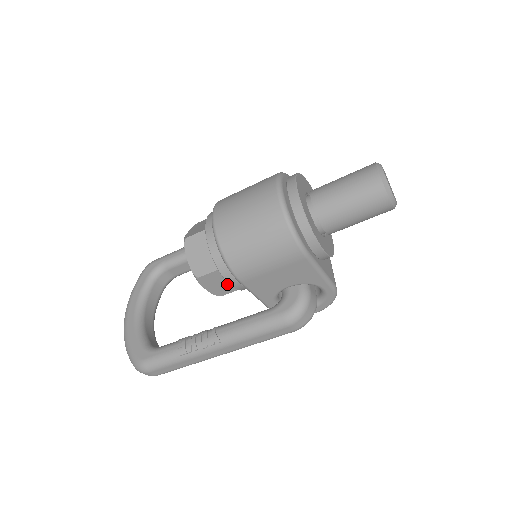
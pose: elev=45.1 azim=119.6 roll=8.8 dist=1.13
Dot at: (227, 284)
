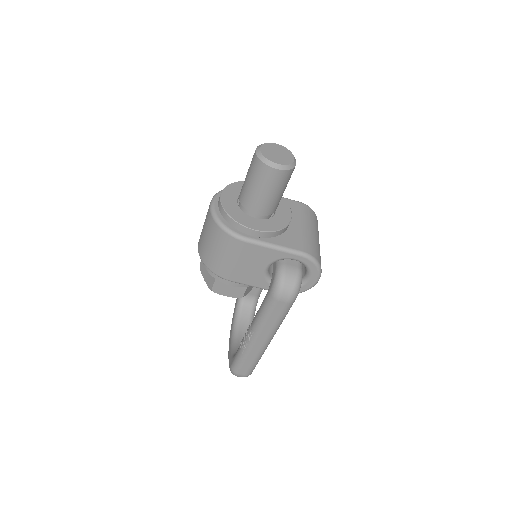
Dot at: occluded
